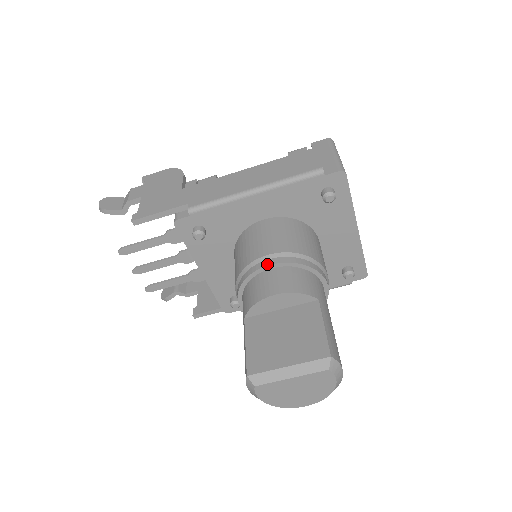
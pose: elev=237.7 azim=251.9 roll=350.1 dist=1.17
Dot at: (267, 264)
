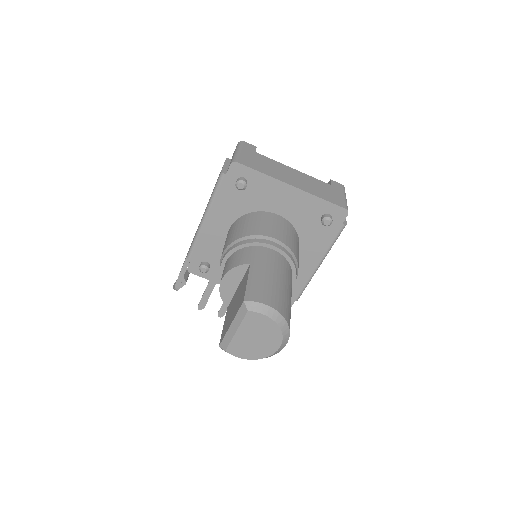
Dot at: (221, 261)
